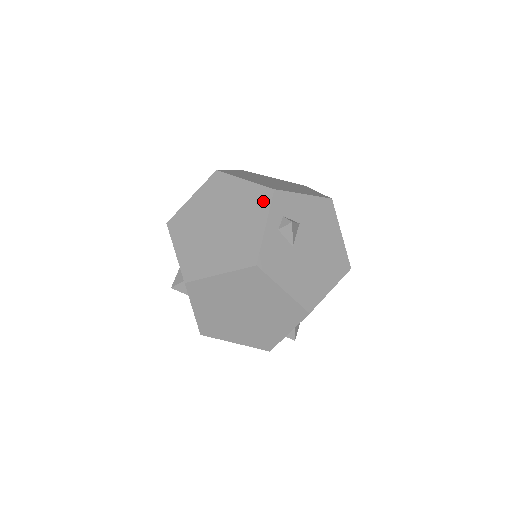
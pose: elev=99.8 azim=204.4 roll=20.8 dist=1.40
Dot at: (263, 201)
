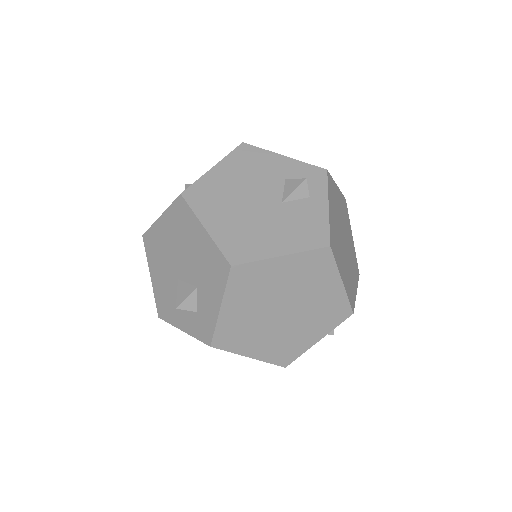
Dot at: (337, 318)
